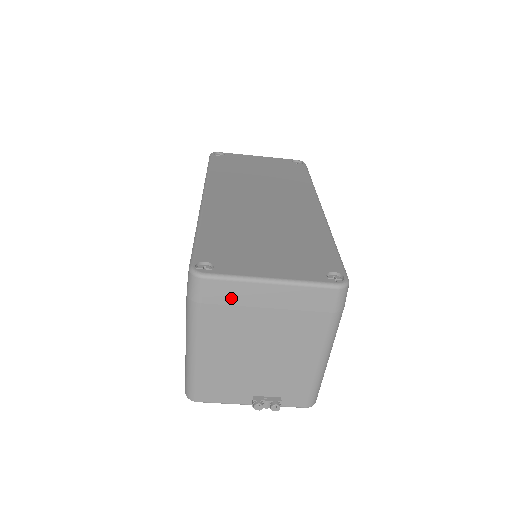
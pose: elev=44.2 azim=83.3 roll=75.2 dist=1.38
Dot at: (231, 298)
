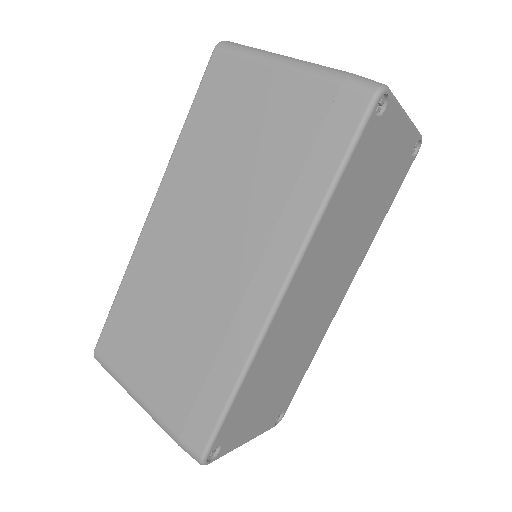
Dot at: occluded
